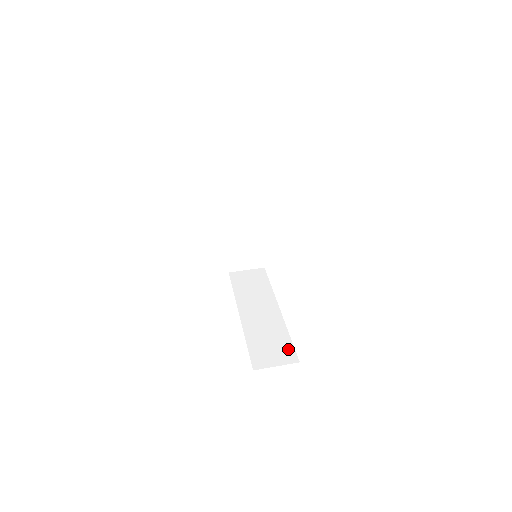
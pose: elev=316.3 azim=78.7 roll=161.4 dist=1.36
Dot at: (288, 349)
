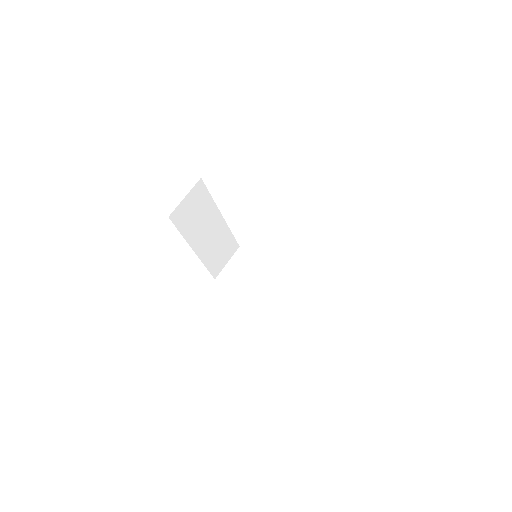
Dot at: (353, 313)
